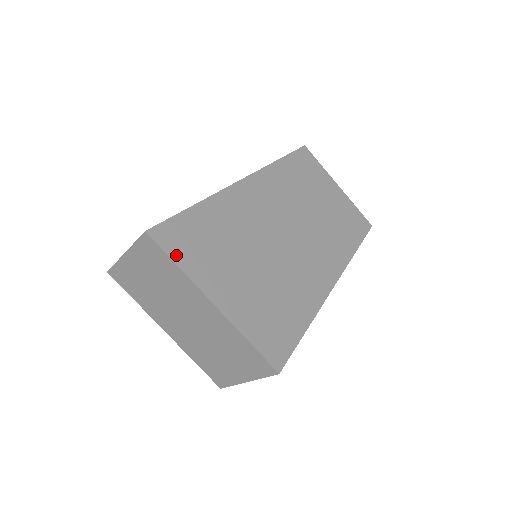
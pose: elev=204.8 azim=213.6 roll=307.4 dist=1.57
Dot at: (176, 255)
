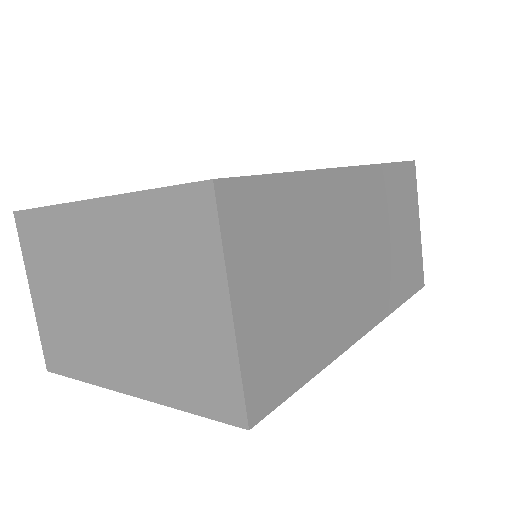
Dot at: occluded
